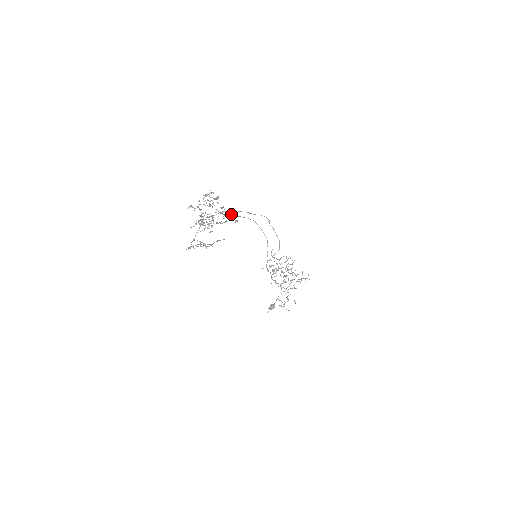
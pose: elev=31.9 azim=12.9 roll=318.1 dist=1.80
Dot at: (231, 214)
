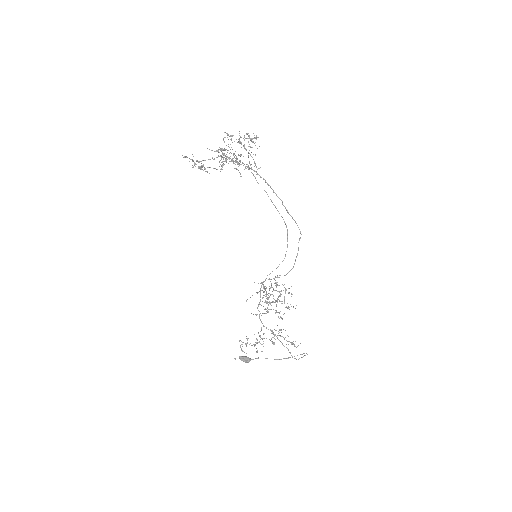
Dot at: occluded
